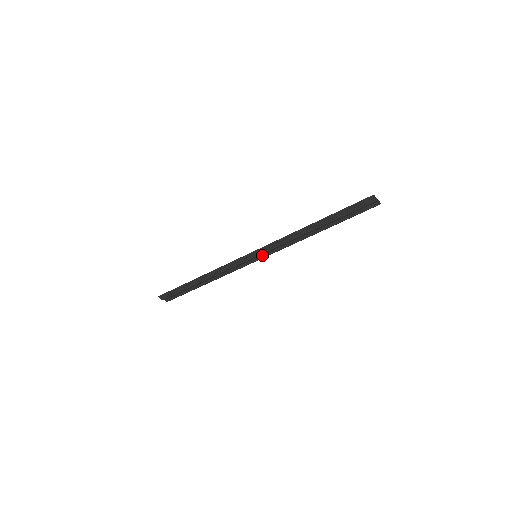
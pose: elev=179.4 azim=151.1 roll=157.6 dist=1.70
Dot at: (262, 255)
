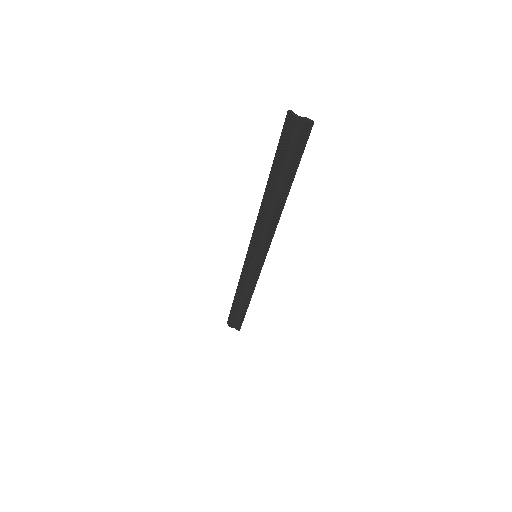
Dot at: (261, 254)
